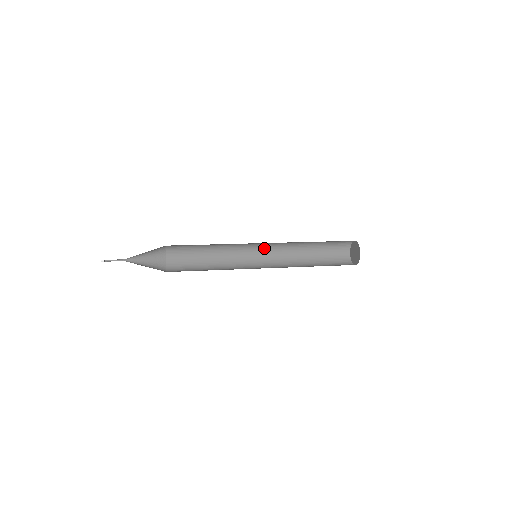
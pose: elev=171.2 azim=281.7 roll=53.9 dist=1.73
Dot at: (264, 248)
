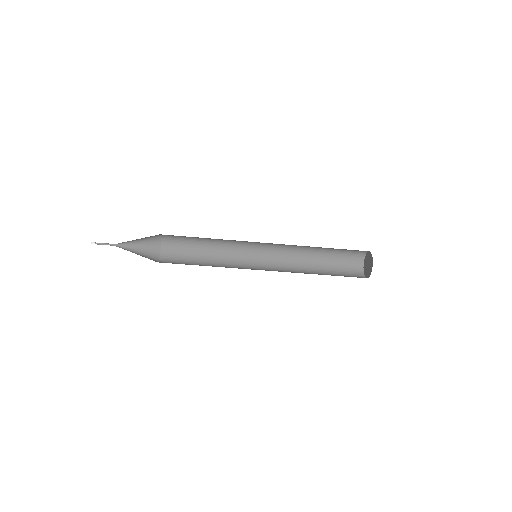
Dot at: (267, 251)
